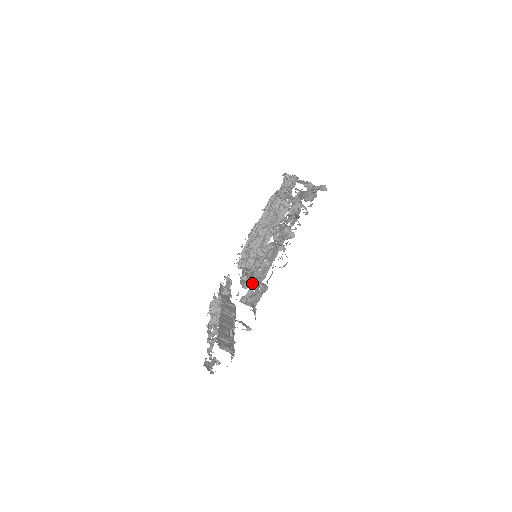
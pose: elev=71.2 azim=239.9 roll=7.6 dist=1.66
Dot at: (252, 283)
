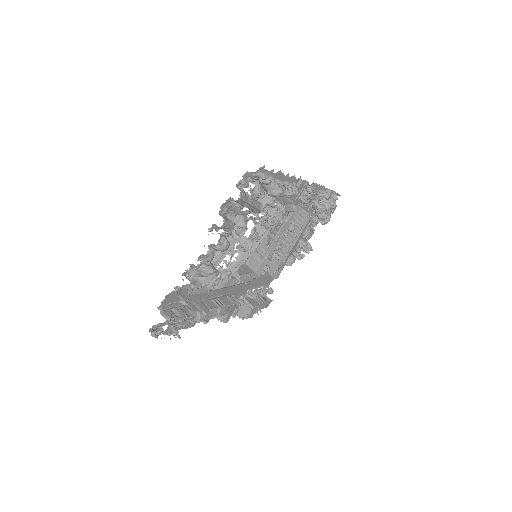
Dot at: (218, 269)
